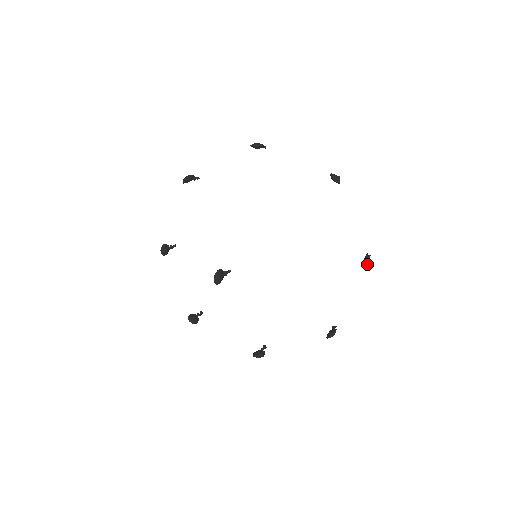
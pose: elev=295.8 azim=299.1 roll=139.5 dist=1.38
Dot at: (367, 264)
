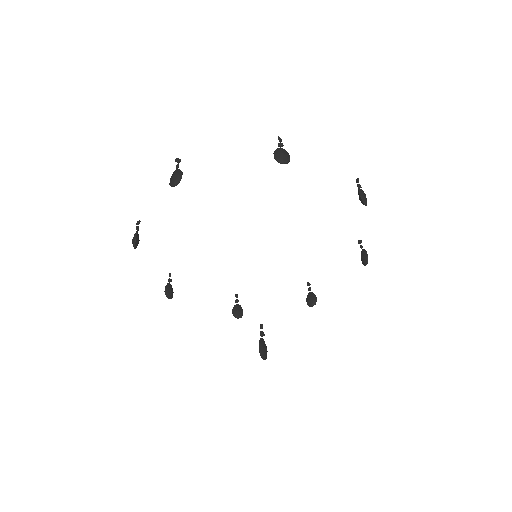
Dot at: (366, 204)
